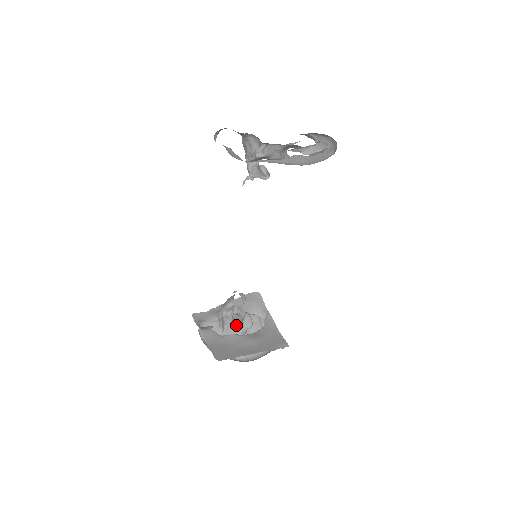
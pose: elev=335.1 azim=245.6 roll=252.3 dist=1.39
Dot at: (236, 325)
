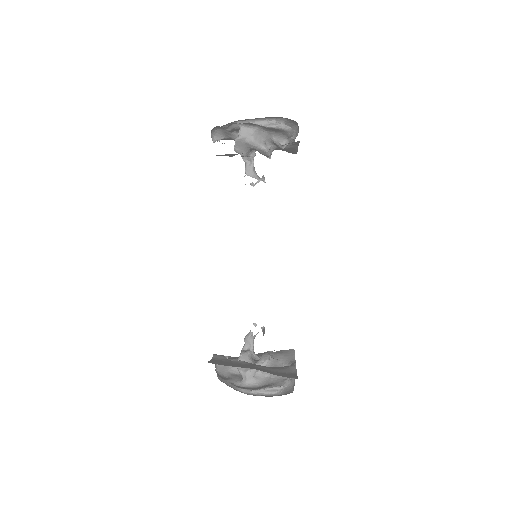
Dot at: (252, 360)
